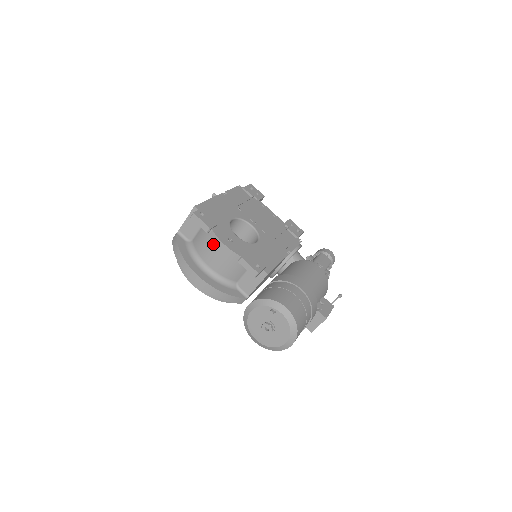
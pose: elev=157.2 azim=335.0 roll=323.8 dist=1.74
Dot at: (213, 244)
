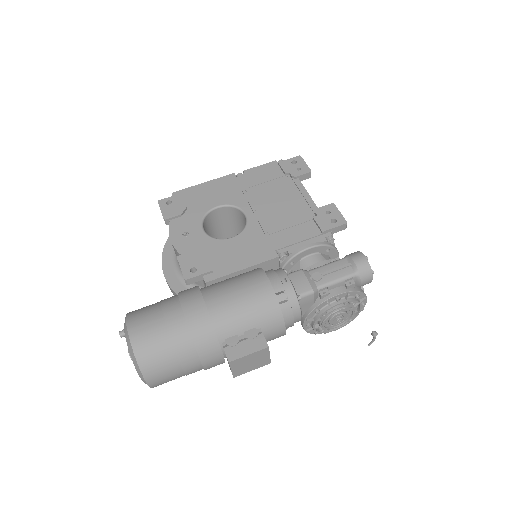
Dot at: occluded
